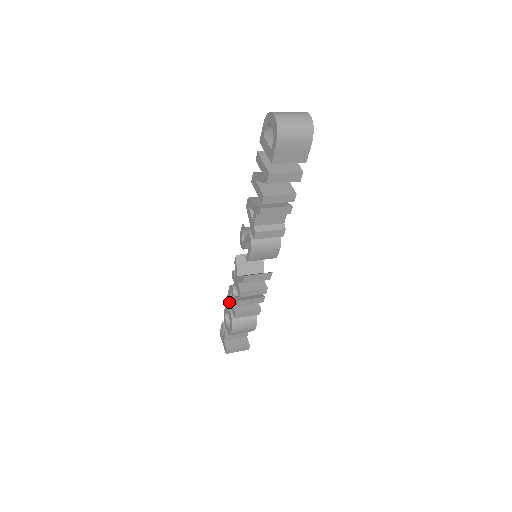
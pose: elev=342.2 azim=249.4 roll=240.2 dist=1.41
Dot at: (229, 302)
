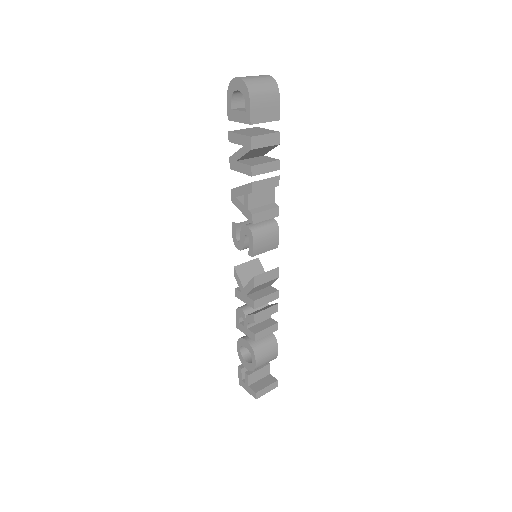
Dot at: (241, 330)
